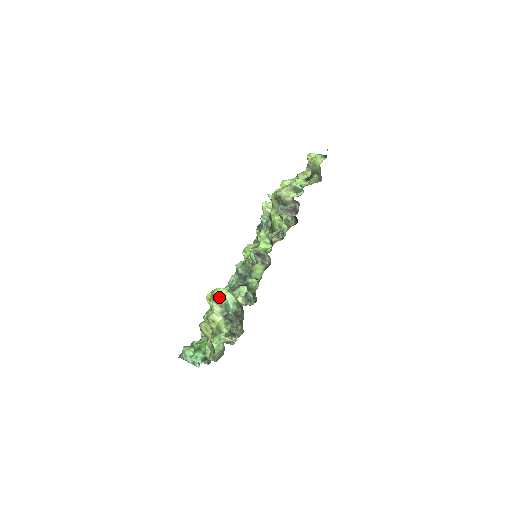
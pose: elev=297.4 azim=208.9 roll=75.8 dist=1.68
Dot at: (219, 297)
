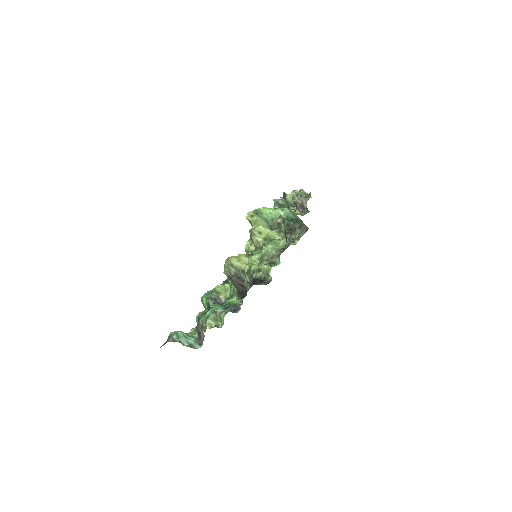
Dot at: (264, 212)
